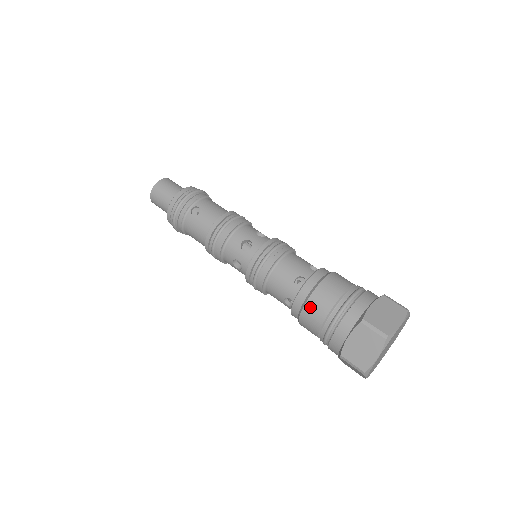
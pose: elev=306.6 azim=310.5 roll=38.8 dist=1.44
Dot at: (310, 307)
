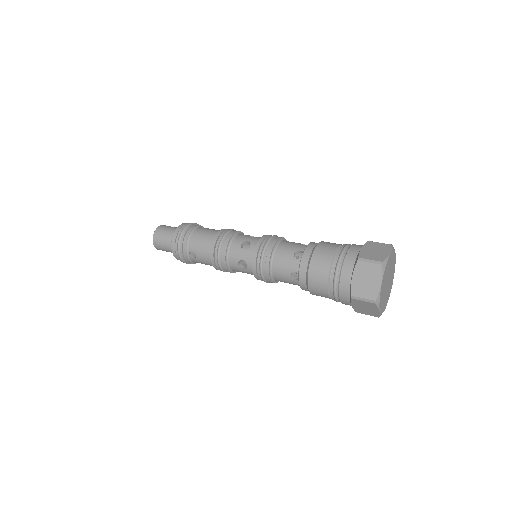
Dot at: (322, 245)
